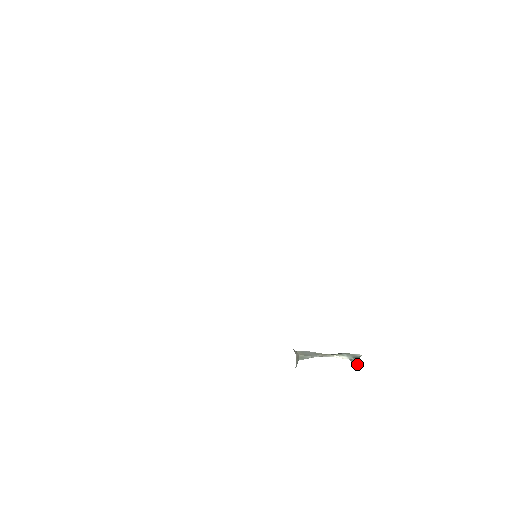
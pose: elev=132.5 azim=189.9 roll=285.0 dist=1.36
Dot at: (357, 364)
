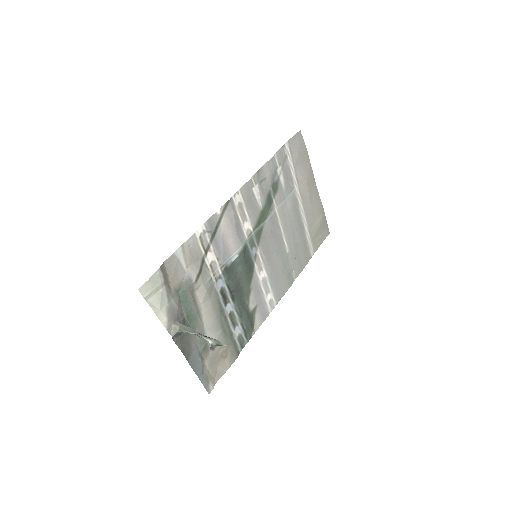
Dot at: (210, 349)
